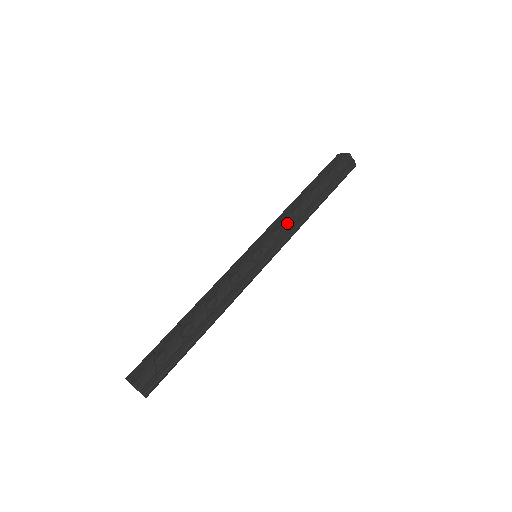
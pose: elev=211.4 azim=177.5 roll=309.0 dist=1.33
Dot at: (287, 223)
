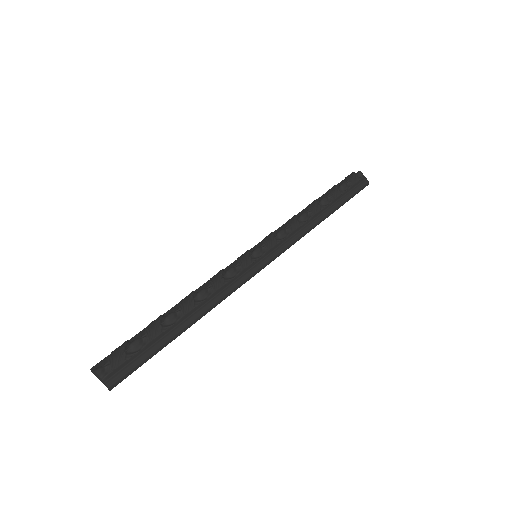
Dot at: (292, 226)
